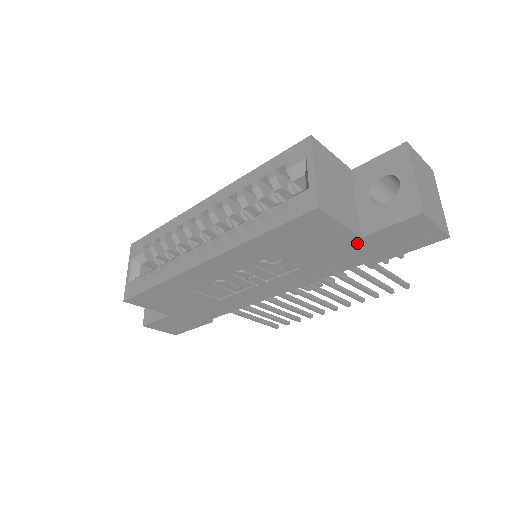
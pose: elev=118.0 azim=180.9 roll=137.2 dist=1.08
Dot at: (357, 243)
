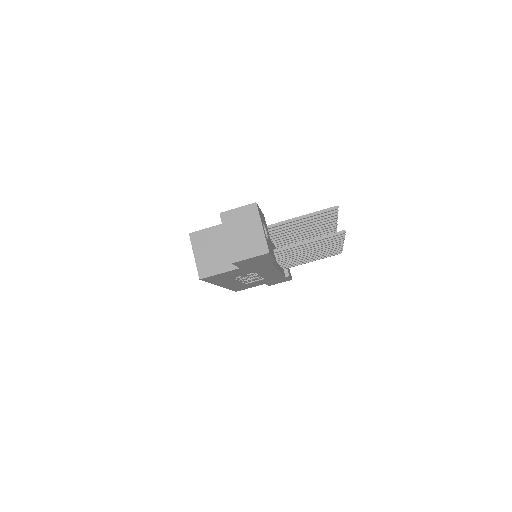
Dot at: (244, 268)
